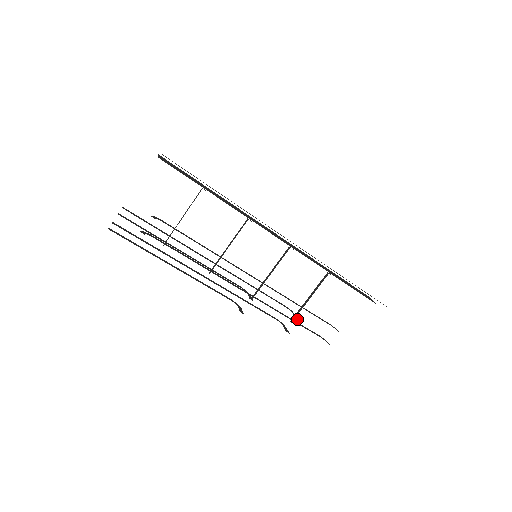
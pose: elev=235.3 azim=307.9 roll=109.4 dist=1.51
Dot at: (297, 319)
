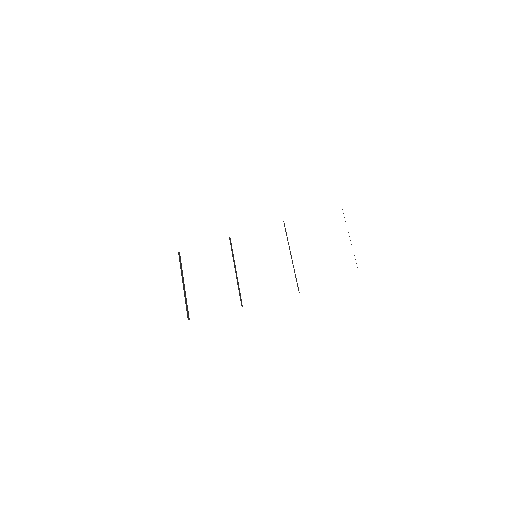
Dot at: occluded
